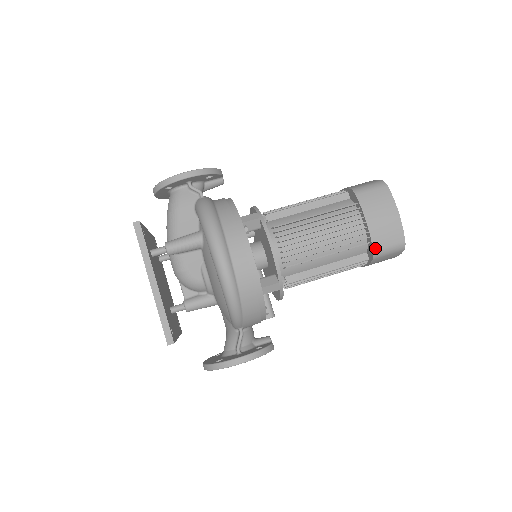
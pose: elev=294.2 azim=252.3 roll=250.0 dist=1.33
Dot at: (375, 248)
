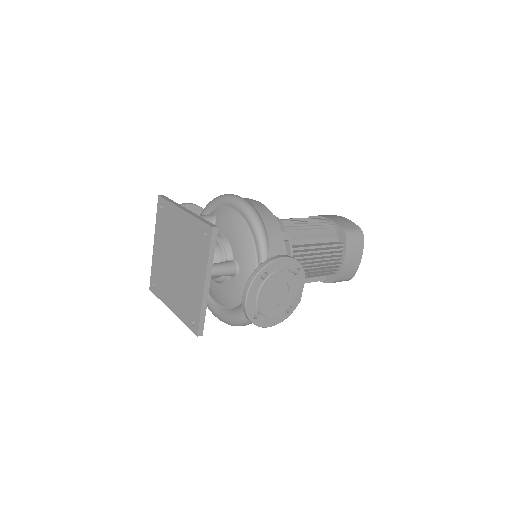
Dot at: (343, 228)
